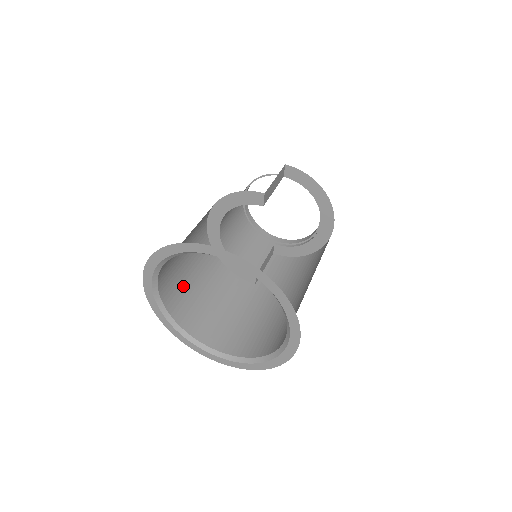
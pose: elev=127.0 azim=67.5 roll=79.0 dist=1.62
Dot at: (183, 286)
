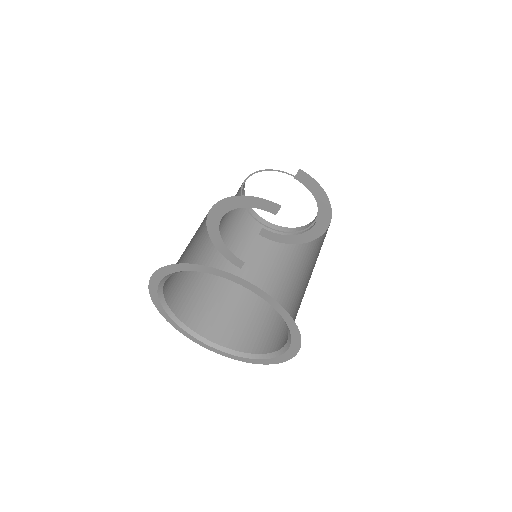
Dot at: (180, 274)
